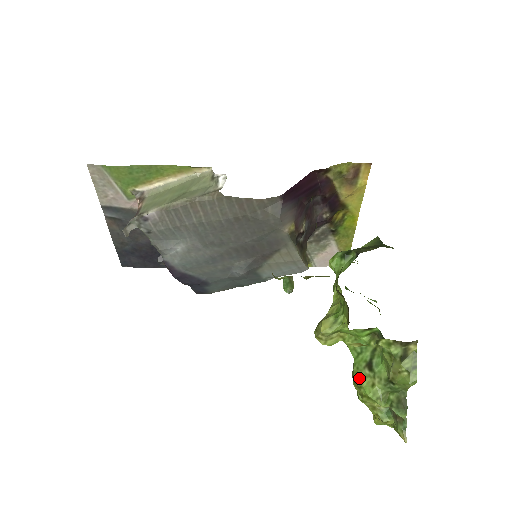
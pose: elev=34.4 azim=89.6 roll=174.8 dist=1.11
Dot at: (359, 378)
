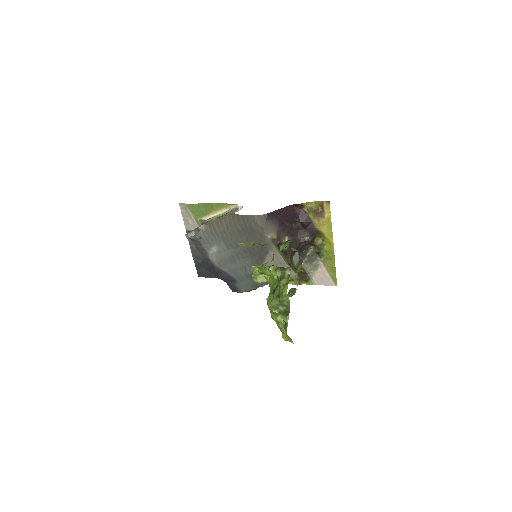
Dot at: (268, 299)
